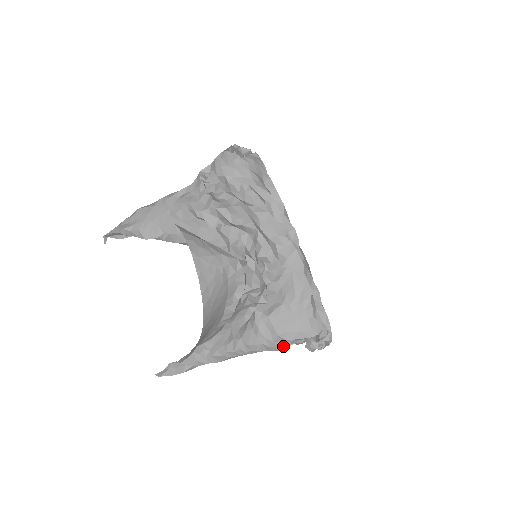
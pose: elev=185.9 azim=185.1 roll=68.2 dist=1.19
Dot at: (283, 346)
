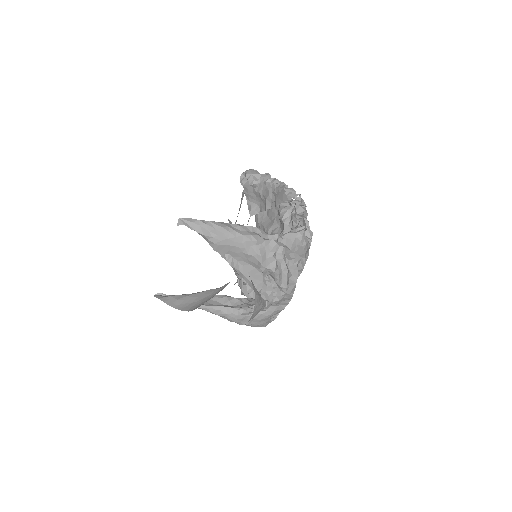
Dot at: occluded
